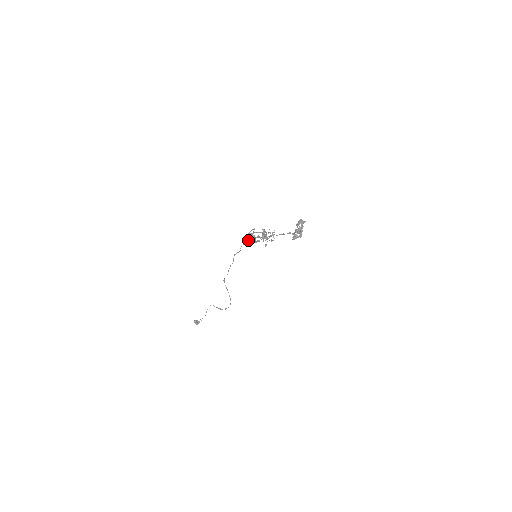
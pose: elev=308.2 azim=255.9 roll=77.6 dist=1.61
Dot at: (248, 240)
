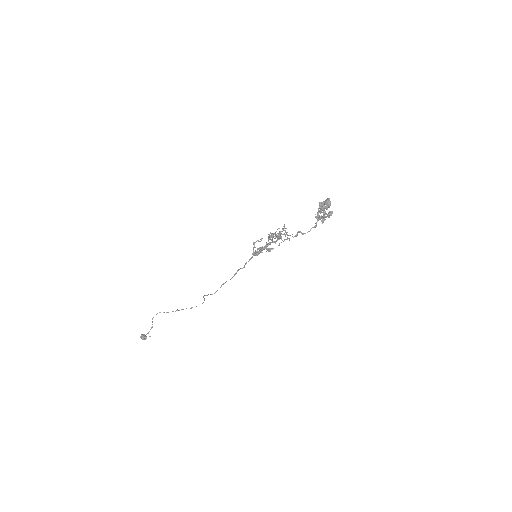
Dot at: (256, 253)
